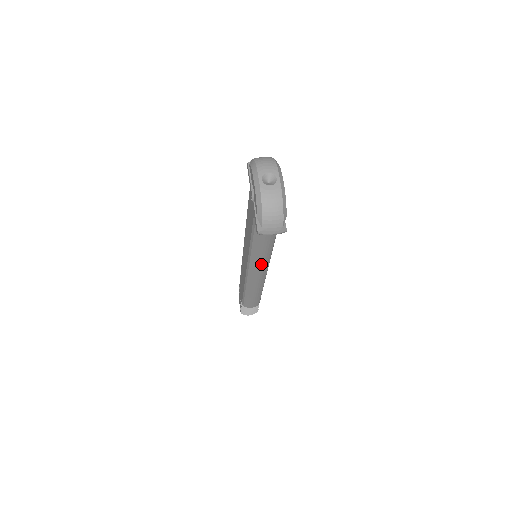
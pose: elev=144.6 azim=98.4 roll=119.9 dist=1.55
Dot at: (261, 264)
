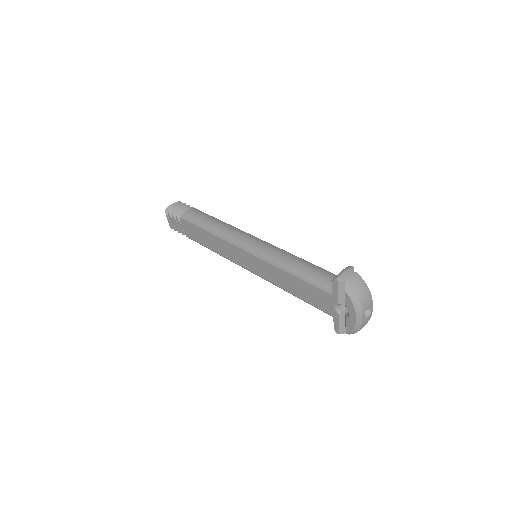
Dot at: occluded
